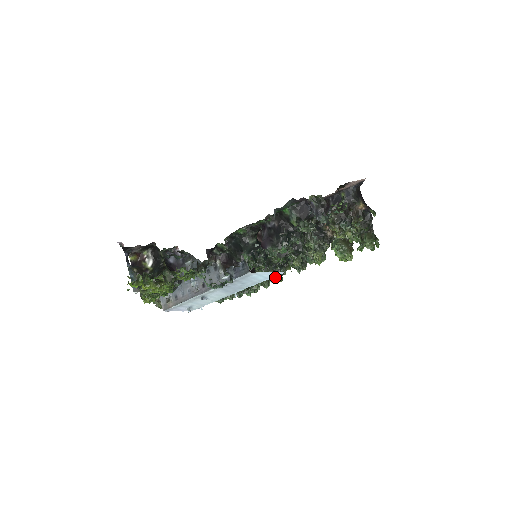
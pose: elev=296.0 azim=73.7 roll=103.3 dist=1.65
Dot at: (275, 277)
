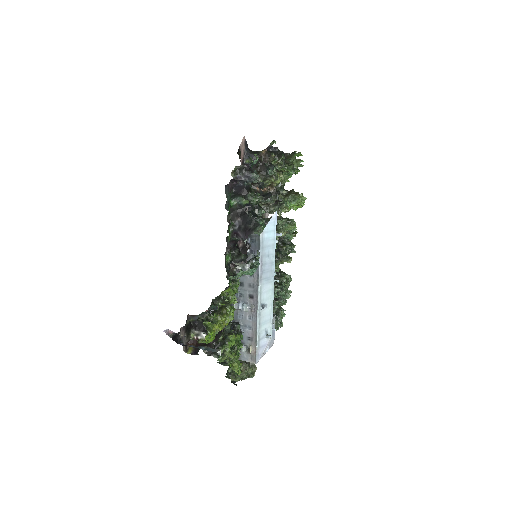
Dot at: occluded
